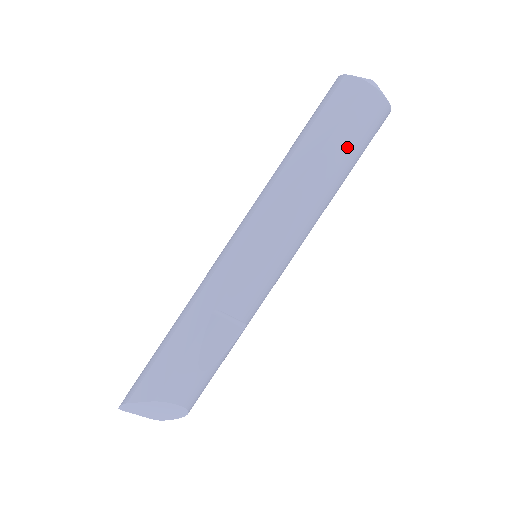
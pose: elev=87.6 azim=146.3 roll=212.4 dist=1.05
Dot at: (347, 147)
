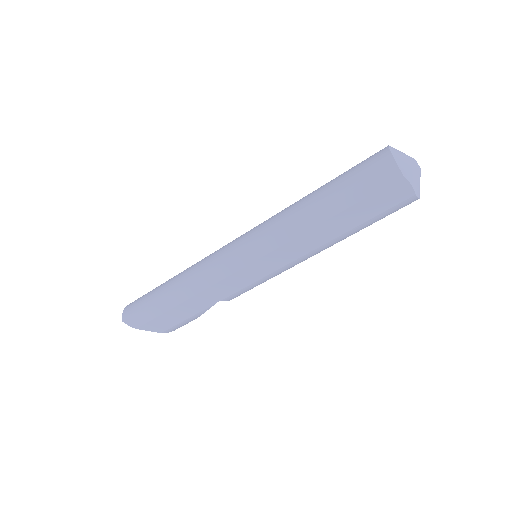
Dot at: occluded
